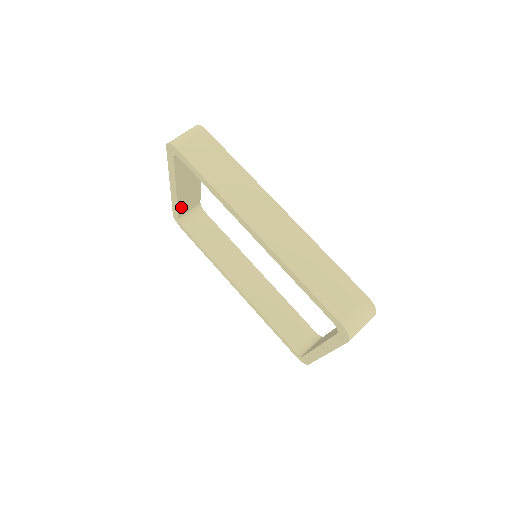
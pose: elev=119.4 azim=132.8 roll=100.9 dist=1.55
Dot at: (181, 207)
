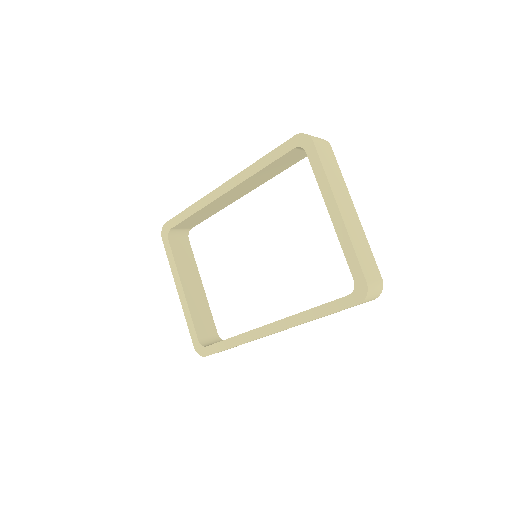
Dot at: (196, 321)
